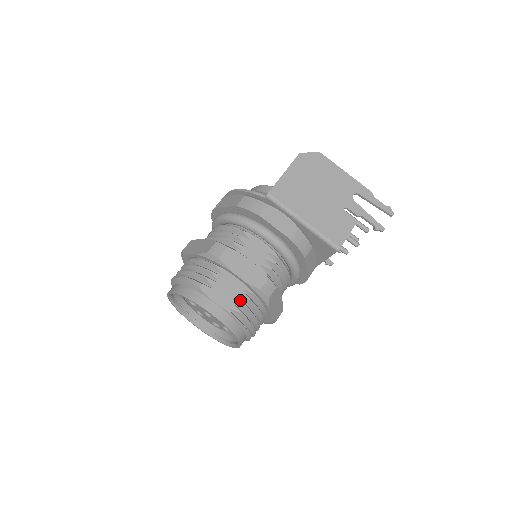
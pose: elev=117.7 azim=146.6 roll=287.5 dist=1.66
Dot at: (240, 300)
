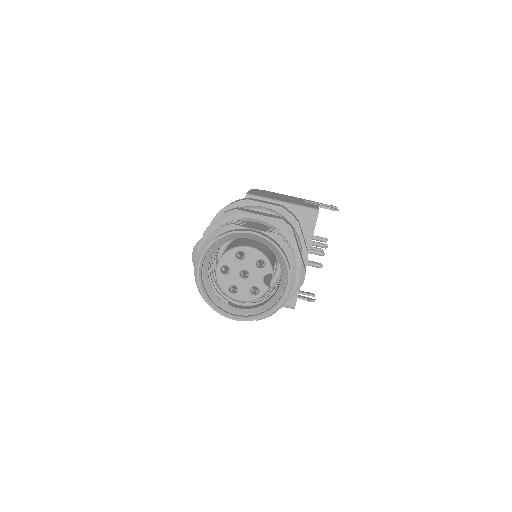
Dot at: (270, 230)
